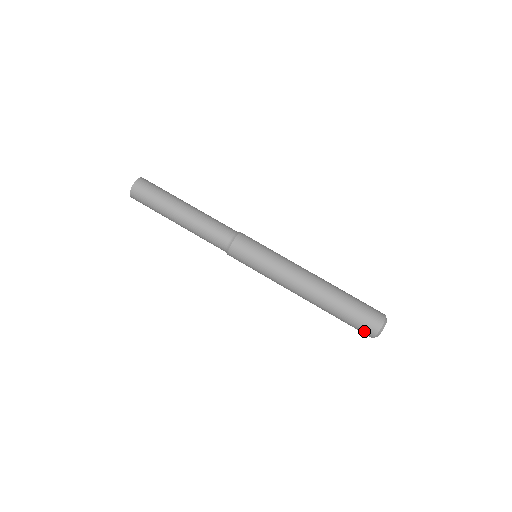
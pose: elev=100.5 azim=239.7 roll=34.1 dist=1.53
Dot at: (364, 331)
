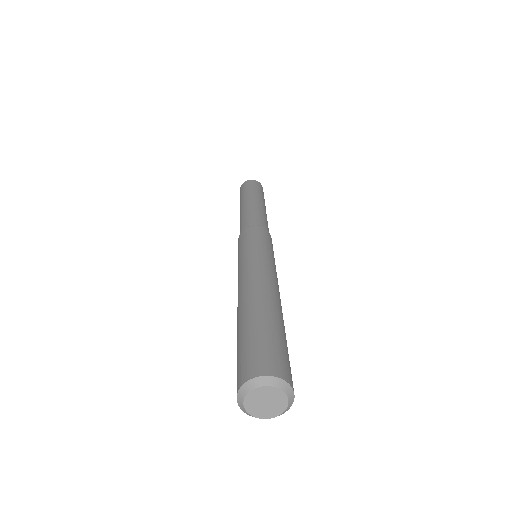
Dot at: (248, 364)
